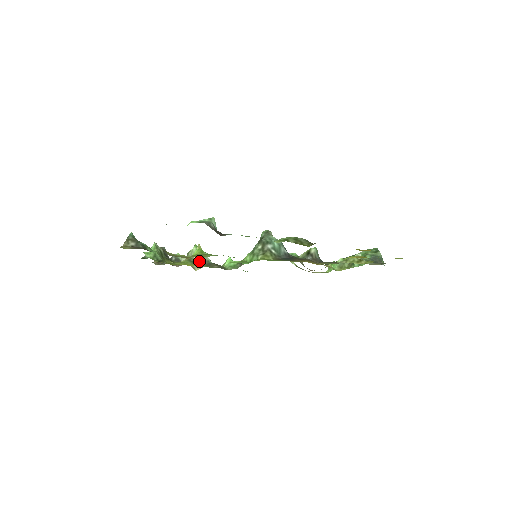
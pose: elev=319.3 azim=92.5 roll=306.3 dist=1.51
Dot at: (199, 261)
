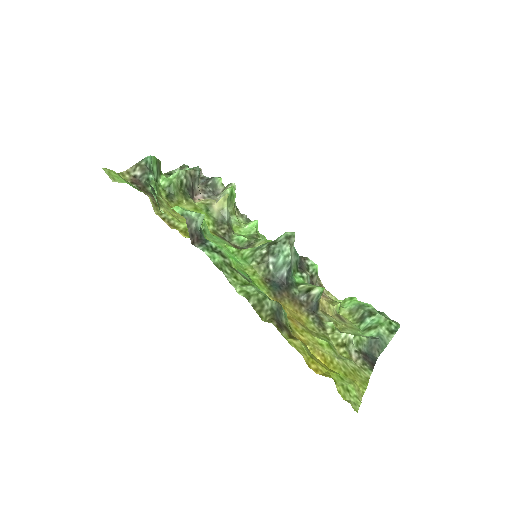
Dot at: (215, 213)
